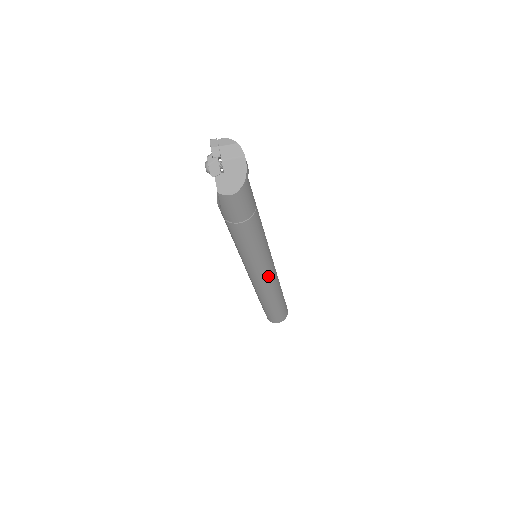
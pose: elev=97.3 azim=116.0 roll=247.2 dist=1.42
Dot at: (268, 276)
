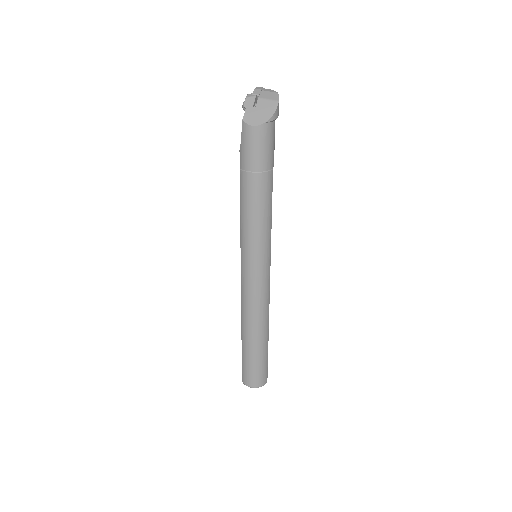
Dot at: (259, 283)
